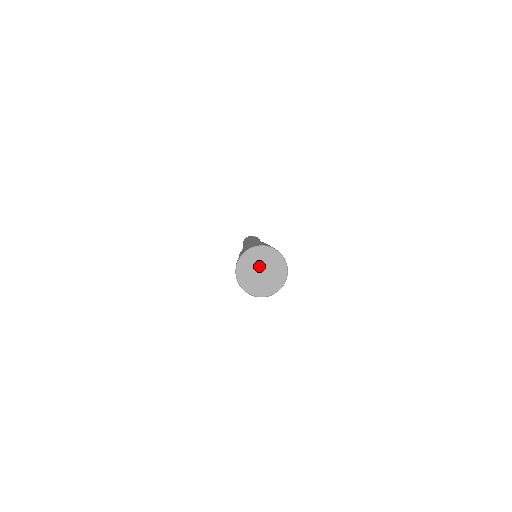
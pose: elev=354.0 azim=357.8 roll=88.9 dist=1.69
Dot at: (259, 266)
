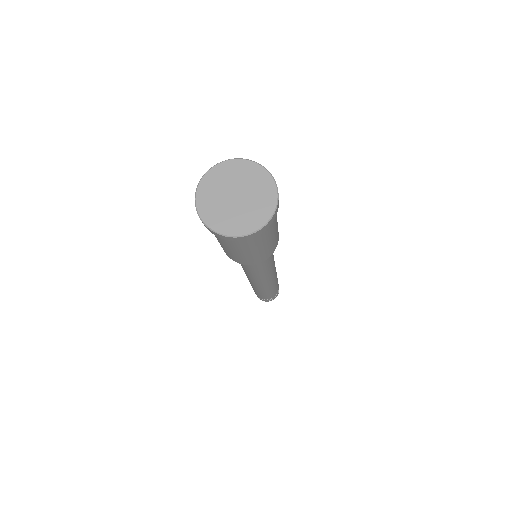
Dot at: (228, 192)
